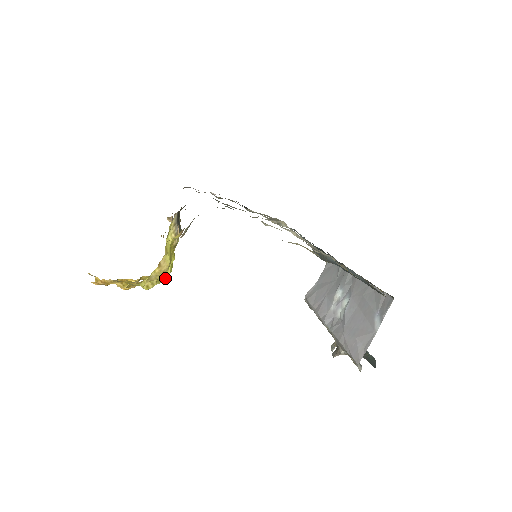
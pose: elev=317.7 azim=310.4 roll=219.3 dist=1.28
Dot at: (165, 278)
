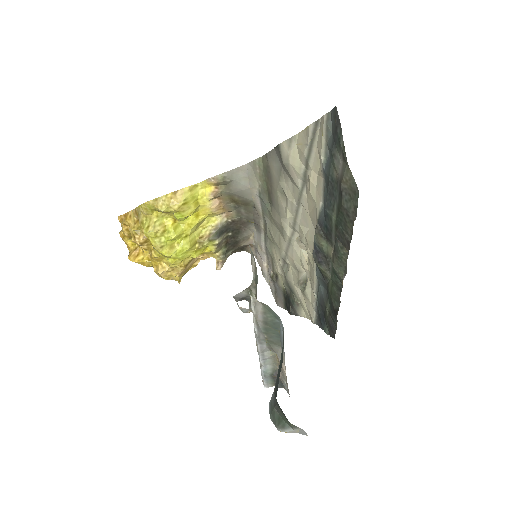
Dot at: (166, 250)
